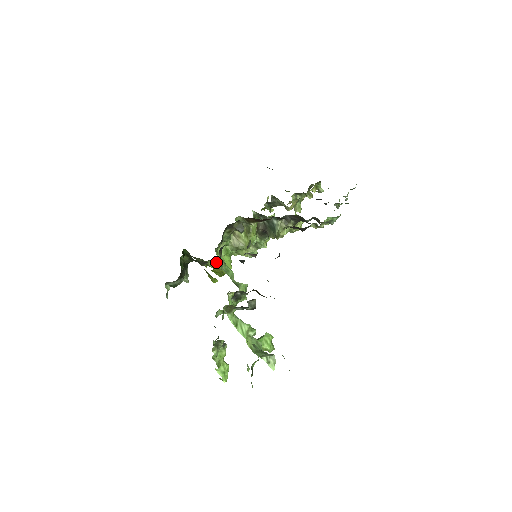
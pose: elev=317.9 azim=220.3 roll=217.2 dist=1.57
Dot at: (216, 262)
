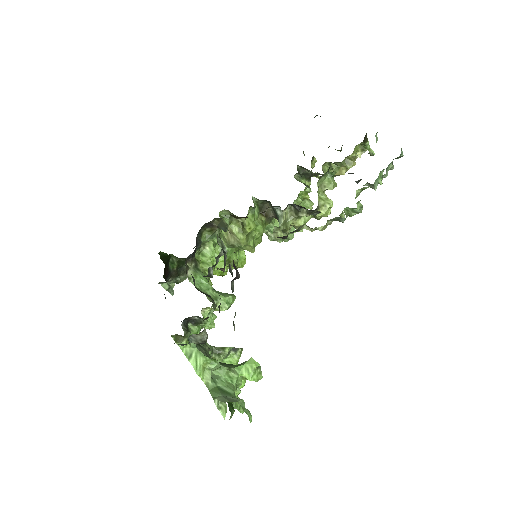
Dot at: occluded
